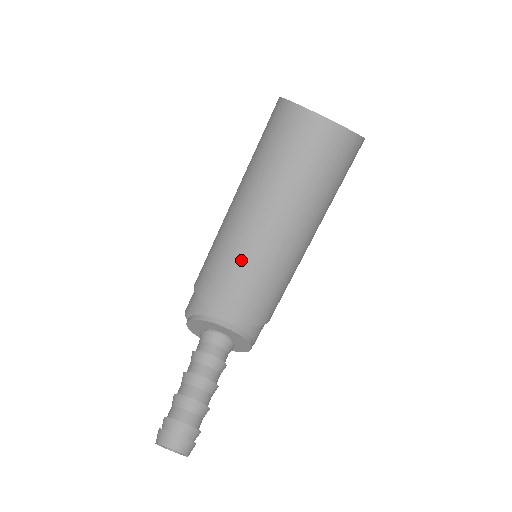
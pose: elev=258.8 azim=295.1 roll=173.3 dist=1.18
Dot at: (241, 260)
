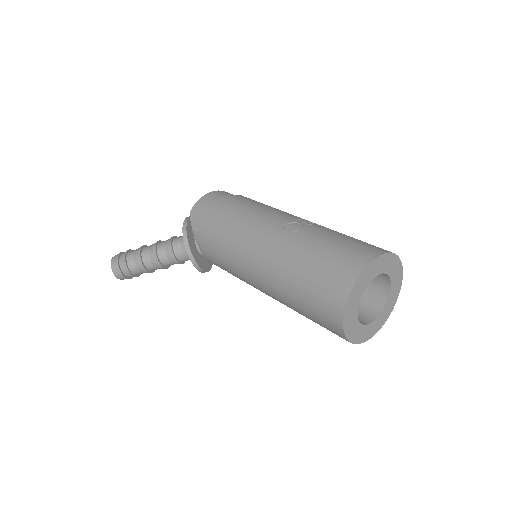
Dot at: (233, 266)
